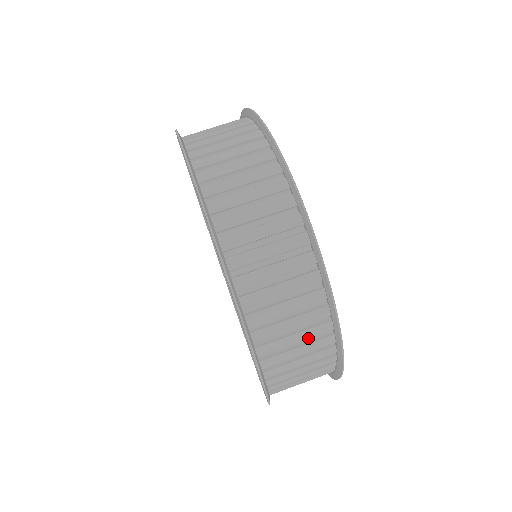
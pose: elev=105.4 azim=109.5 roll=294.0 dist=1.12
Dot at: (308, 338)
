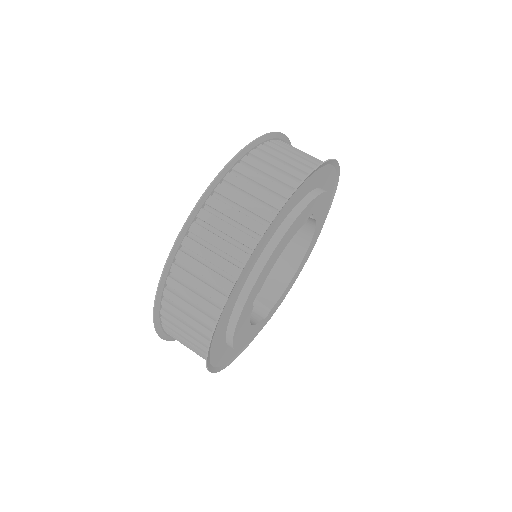
Dot at: (193, 342)
